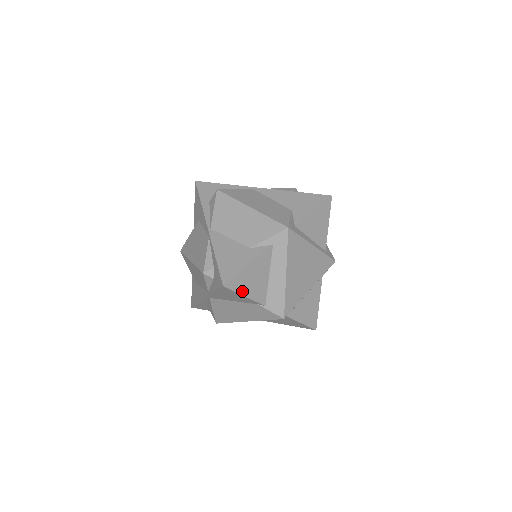
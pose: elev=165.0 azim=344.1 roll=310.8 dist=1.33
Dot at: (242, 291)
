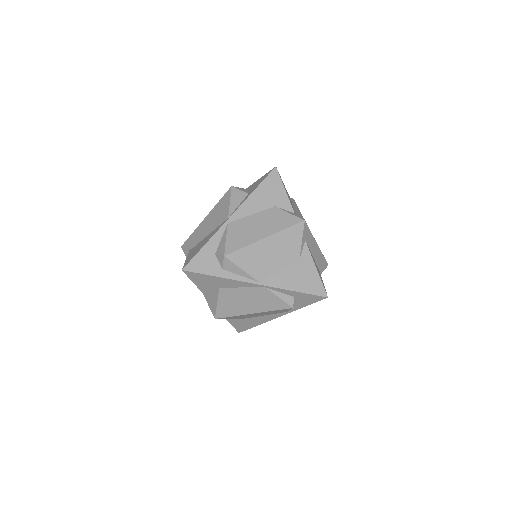
Dot at: occluded
